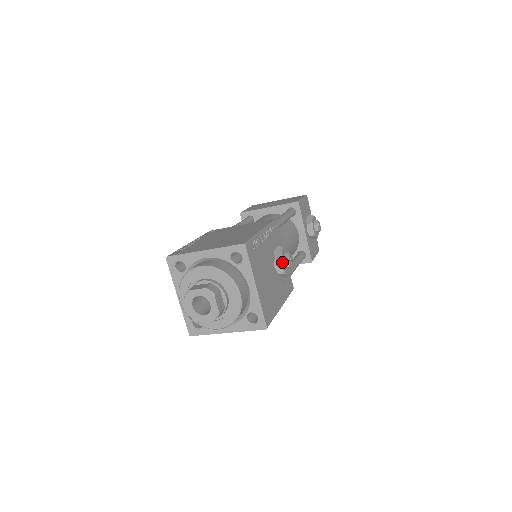
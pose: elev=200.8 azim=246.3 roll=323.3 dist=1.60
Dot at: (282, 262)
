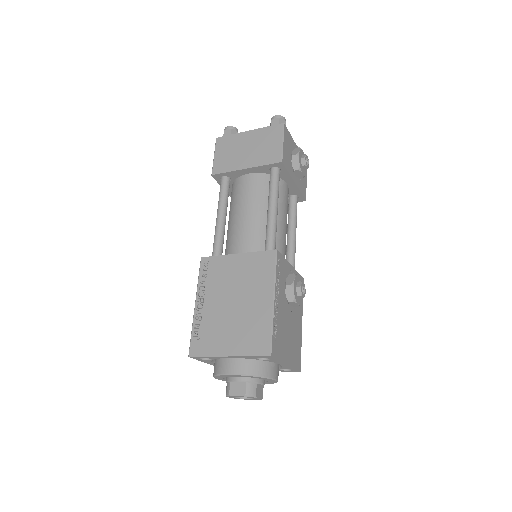
Dot at: (297, 302)
